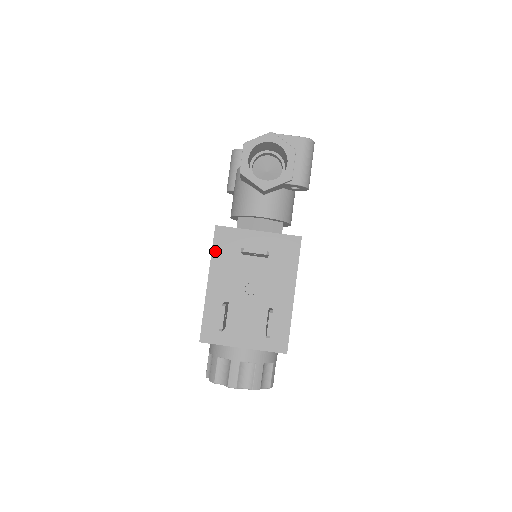
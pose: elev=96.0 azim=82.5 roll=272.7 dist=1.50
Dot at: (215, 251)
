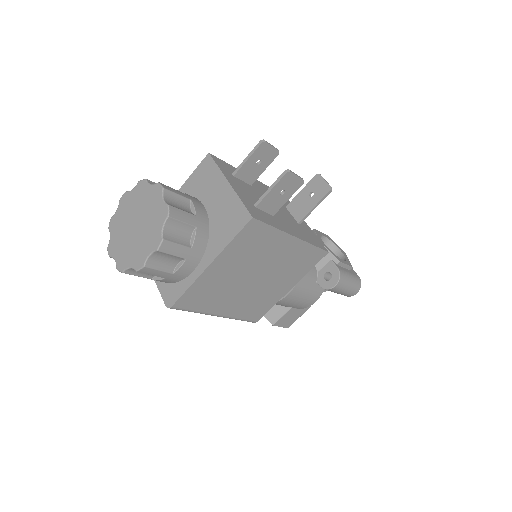
Dot at: occluded
